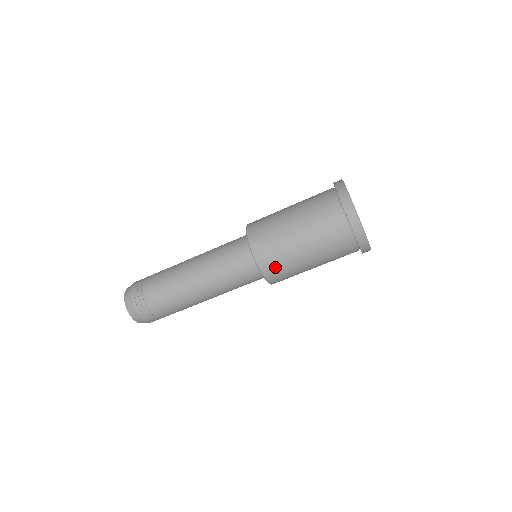
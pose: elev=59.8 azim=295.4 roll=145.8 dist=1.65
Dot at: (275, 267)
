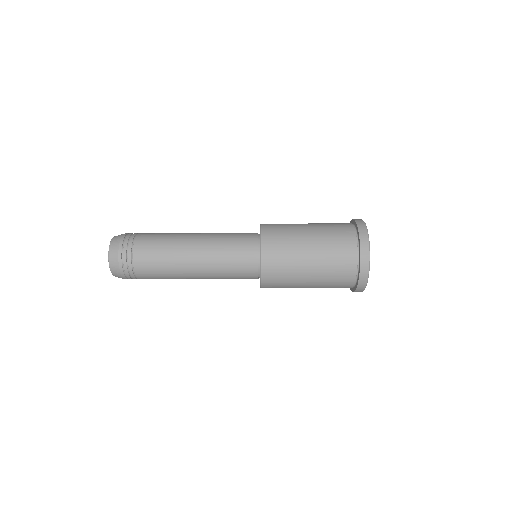
Dot at: (275, 287)
